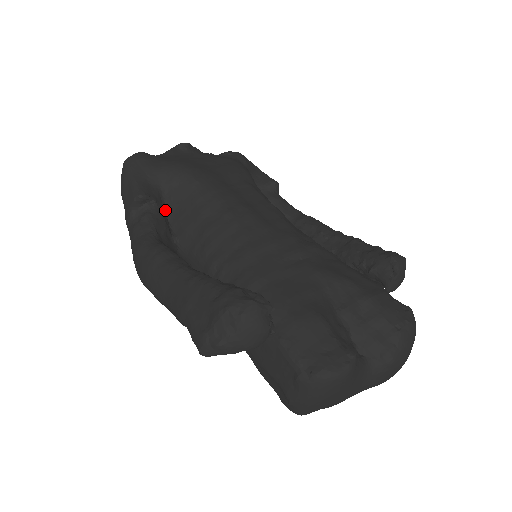
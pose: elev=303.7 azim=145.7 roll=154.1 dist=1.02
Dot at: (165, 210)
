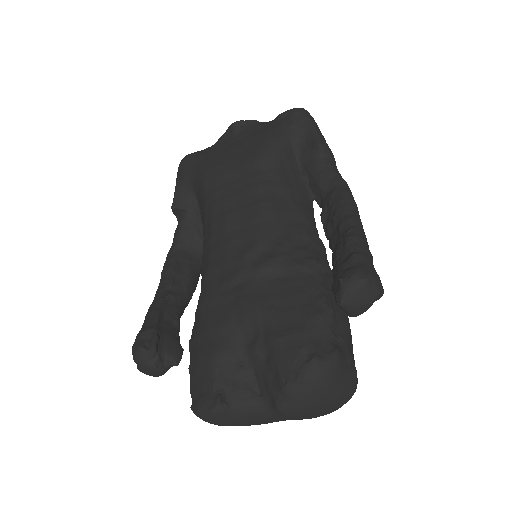
Dot at: (199, 212)
